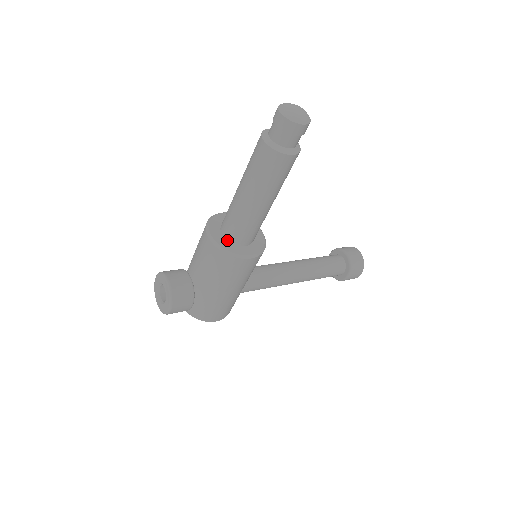
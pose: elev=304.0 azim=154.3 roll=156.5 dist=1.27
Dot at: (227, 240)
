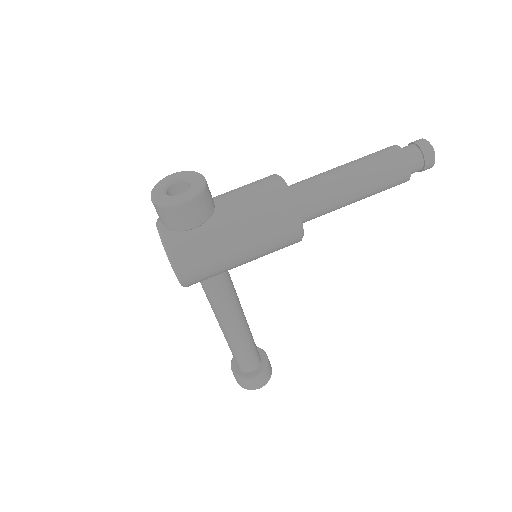
Dot at: occluded
